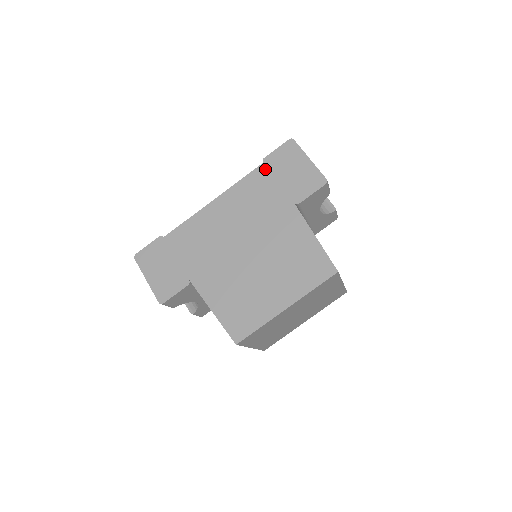
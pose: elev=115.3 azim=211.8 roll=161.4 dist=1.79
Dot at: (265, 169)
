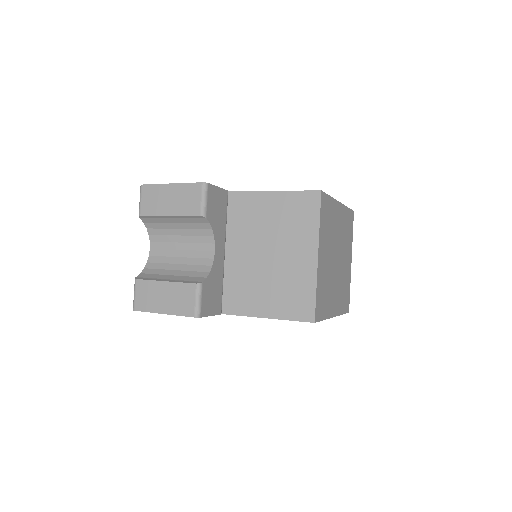
Dot at: occluded
